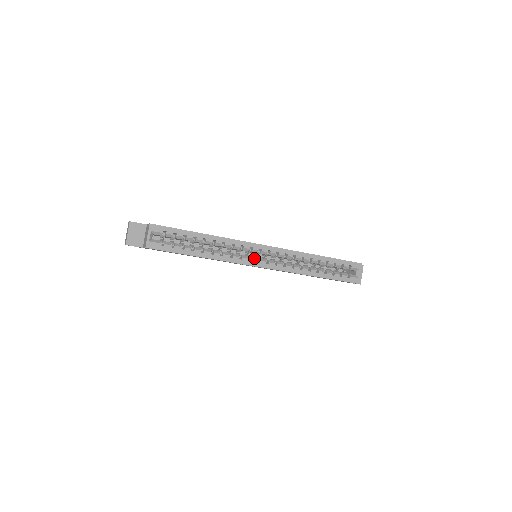
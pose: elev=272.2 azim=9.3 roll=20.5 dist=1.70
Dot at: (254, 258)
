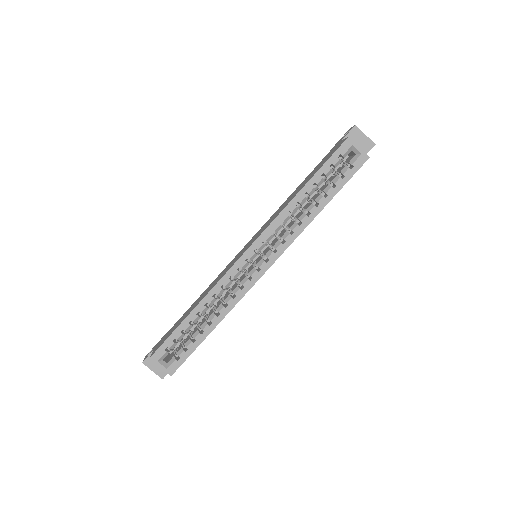
Dot at: (252, 271)
